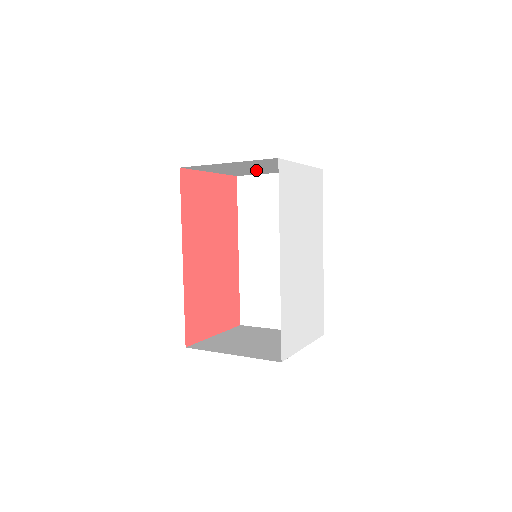
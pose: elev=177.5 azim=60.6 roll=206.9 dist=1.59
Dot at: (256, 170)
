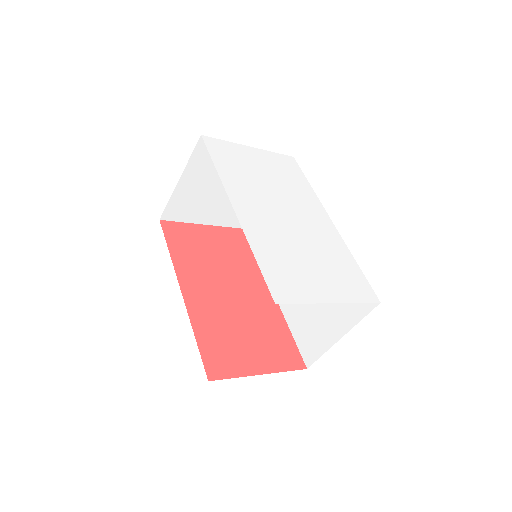
Dot at: occluded
